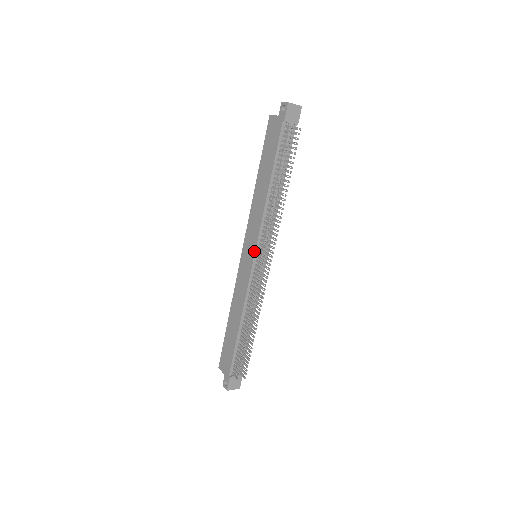
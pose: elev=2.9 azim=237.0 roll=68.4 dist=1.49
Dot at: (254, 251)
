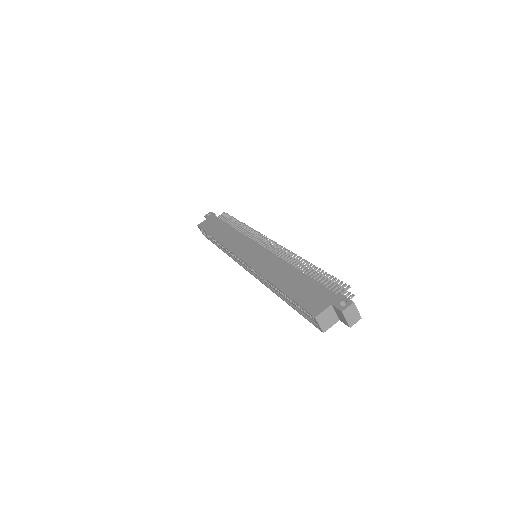
Dot at: (255, 243)
